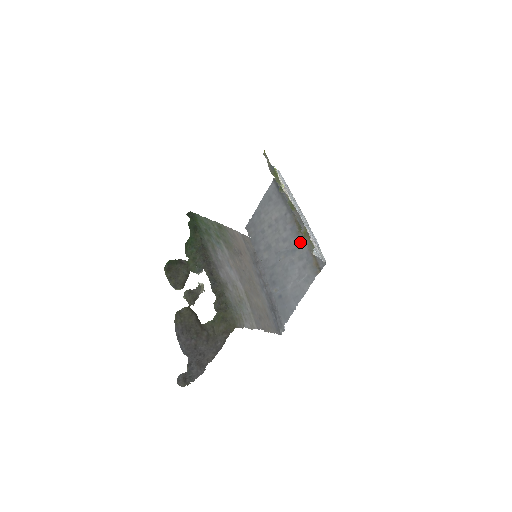
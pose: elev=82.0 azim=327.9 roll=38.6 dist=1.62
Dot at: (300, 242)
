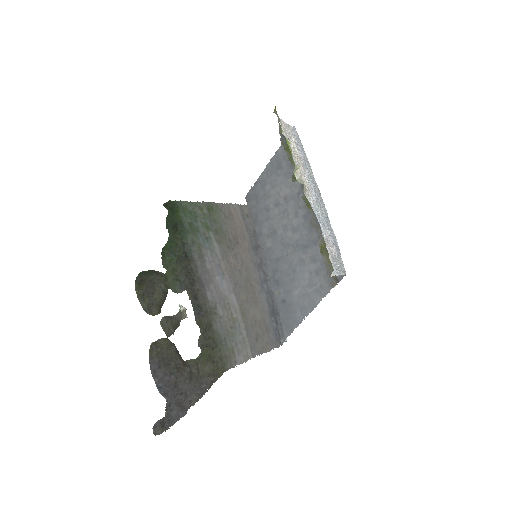
Dot at: (315, 238)
